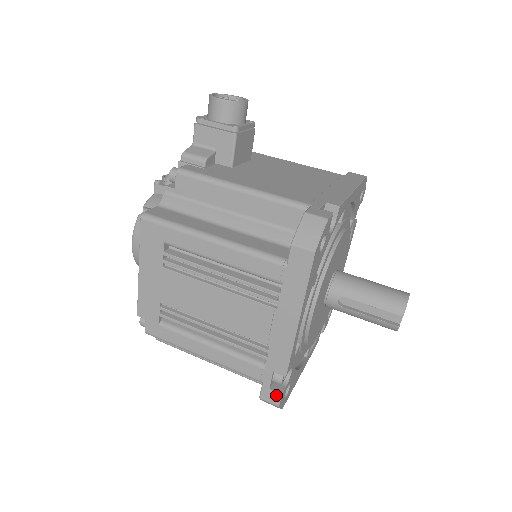
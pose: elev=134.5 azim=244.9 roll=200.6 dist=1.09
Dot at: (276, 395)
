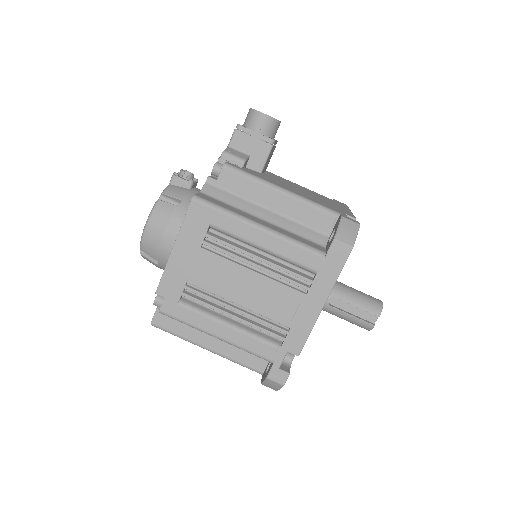
Dot at: (284, 374)
